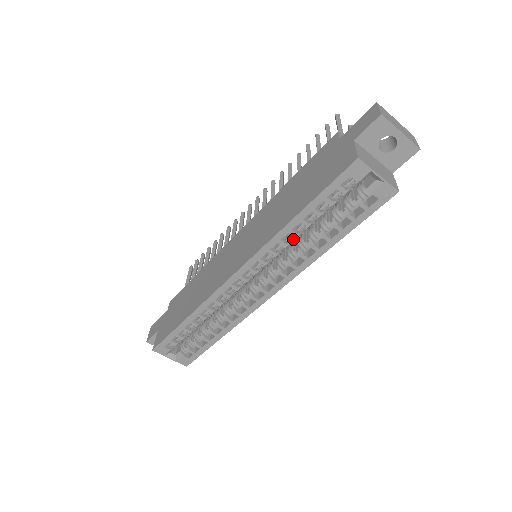
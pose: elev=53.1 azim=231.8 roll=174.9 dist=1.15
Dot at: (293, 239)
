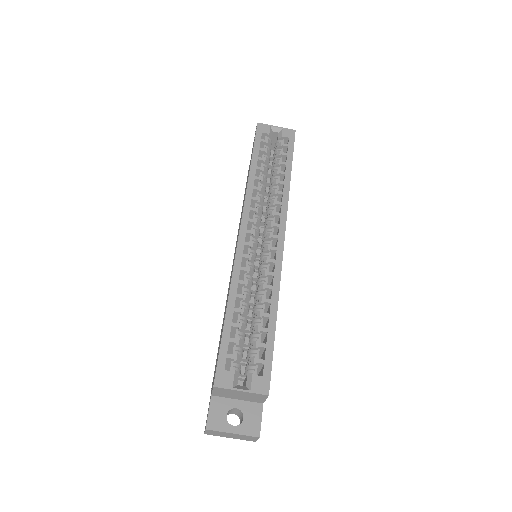
Dot at: (262, 188)
